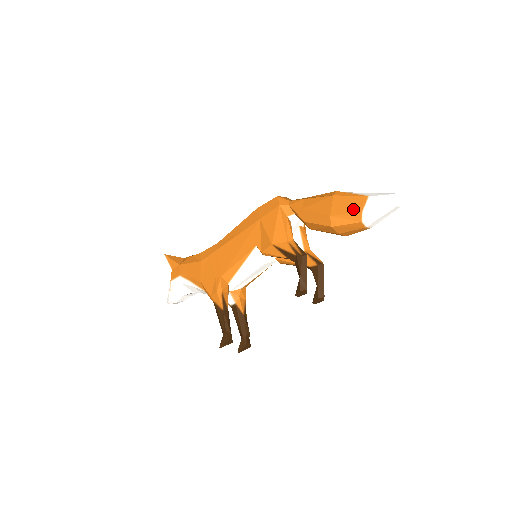
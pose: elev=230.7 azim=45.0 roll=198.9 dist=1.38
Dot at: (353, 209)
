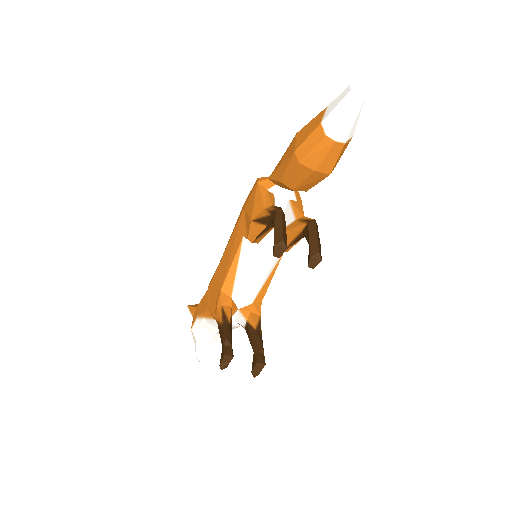
Dot at: (313, 128)
